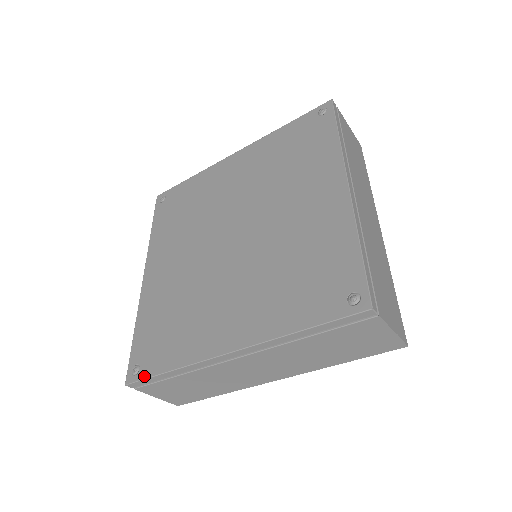
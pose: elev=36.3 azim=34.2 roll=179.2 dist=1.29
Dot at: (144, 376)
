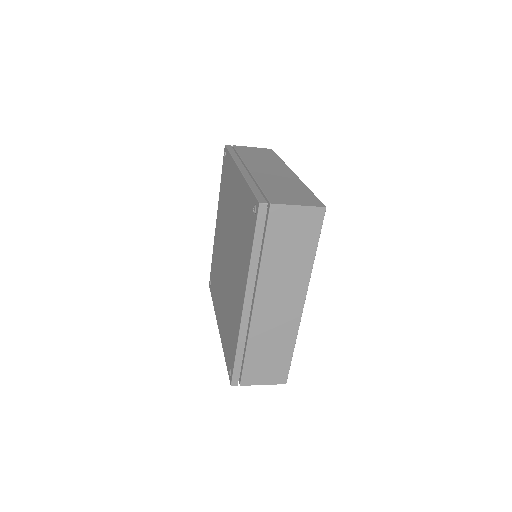
Dot at: (232, 369)
